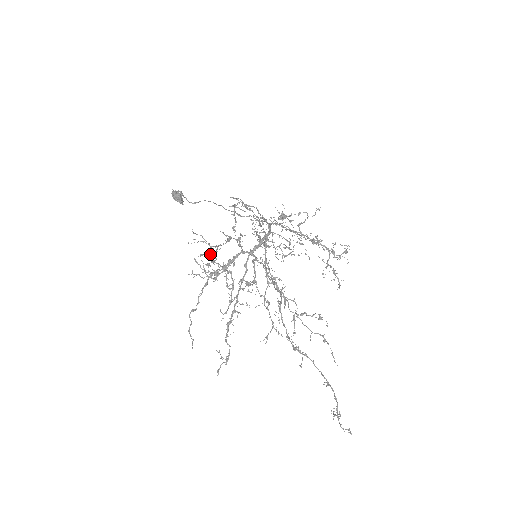
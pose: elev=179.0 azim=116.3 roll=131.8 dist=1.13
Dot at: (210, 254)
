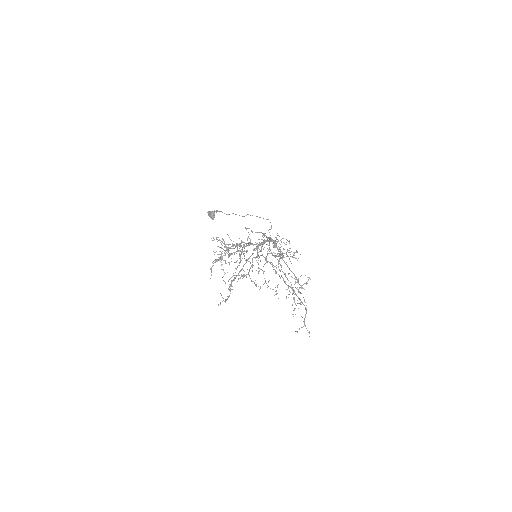
Dot at: (221, 253)
